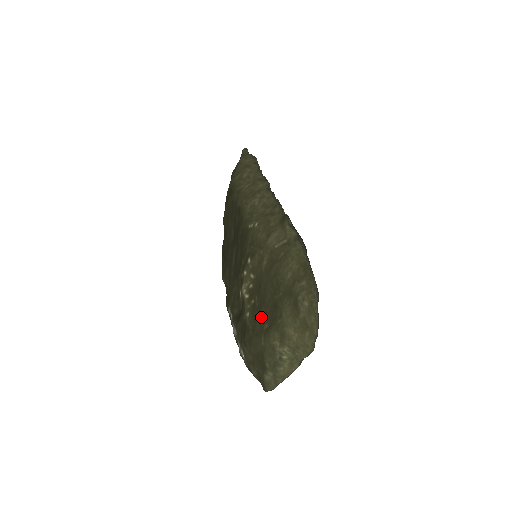
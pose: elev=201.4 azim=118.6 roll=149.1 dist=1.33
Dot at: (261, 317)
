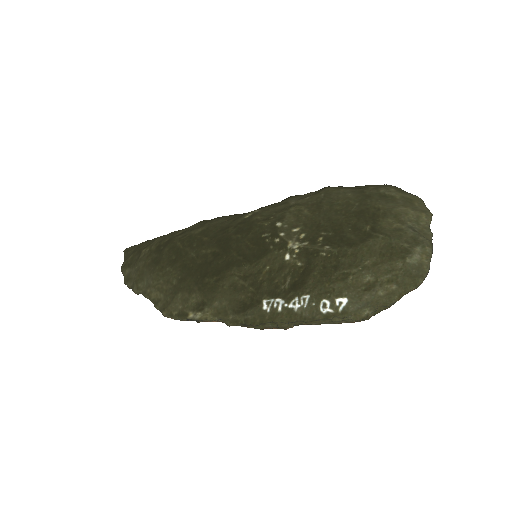
Dot at: (351, 231)
